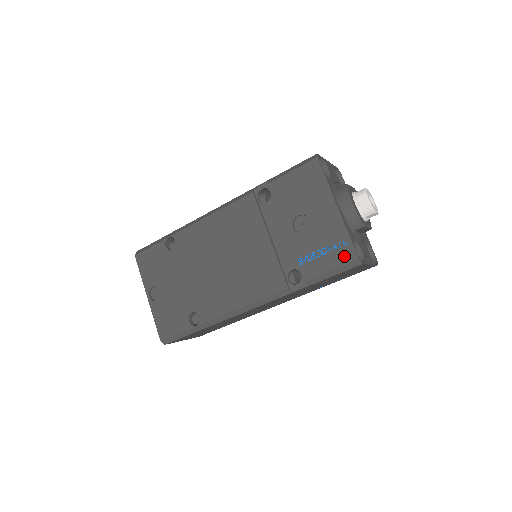
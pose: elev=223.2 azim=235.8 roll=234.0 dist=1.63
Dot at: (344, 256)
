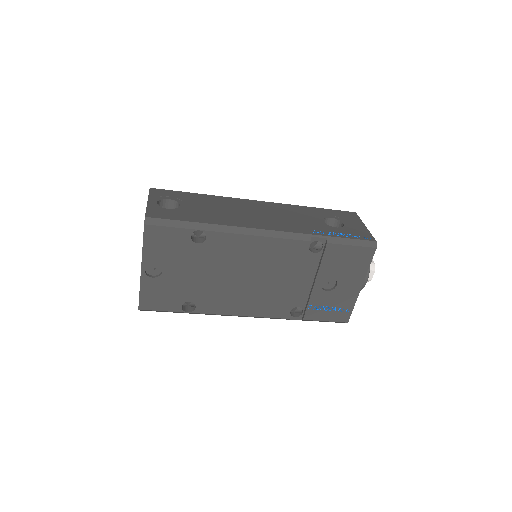
Dot at: (341, 317)
